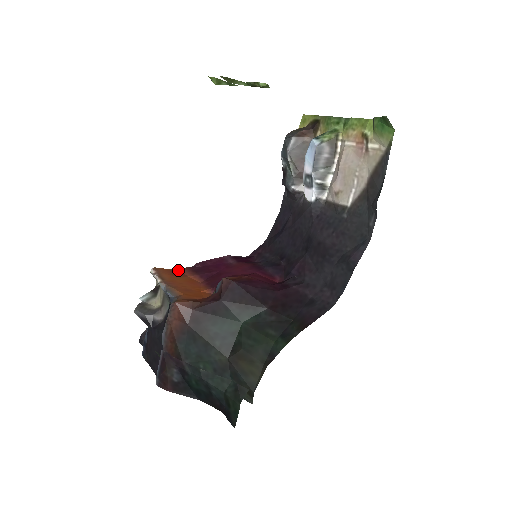
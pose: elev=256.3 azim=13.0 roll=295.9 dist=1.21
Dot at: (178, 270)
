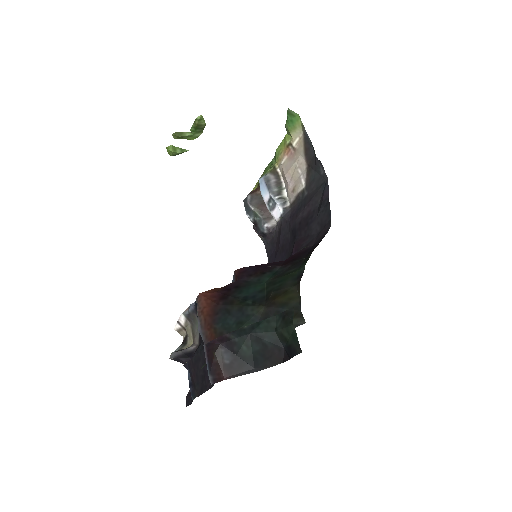
Dot at: occluded
